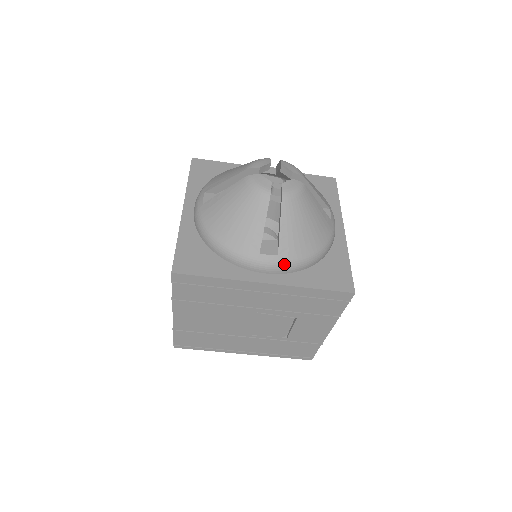
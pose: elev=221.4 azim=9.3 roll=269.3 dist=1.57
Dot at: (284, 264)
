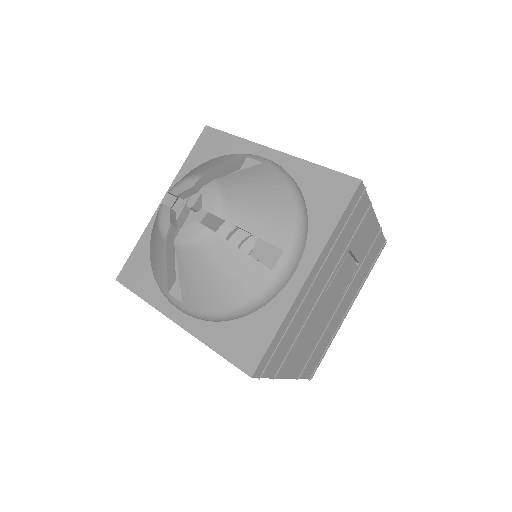
Dot at: (295, 247)
